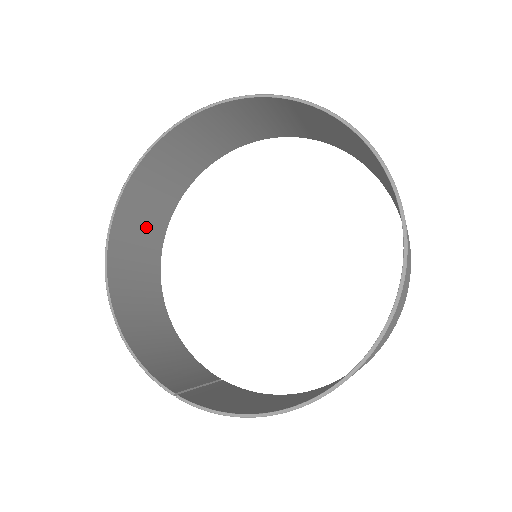
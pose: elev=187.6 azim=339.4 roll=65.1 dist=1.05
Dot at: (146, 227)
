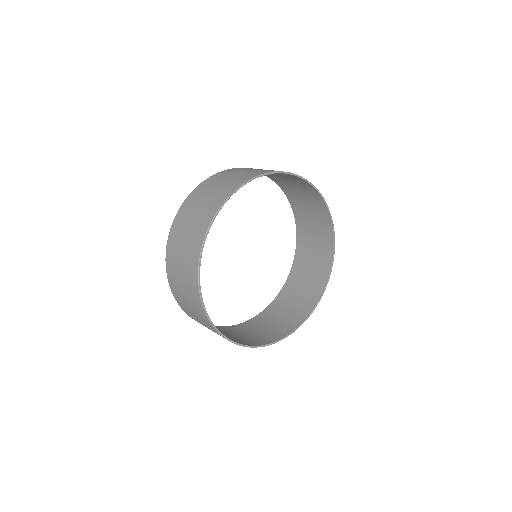
Dot at: (200, 203)
